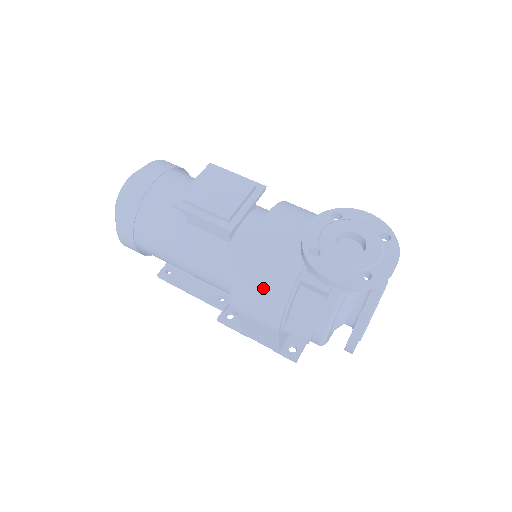
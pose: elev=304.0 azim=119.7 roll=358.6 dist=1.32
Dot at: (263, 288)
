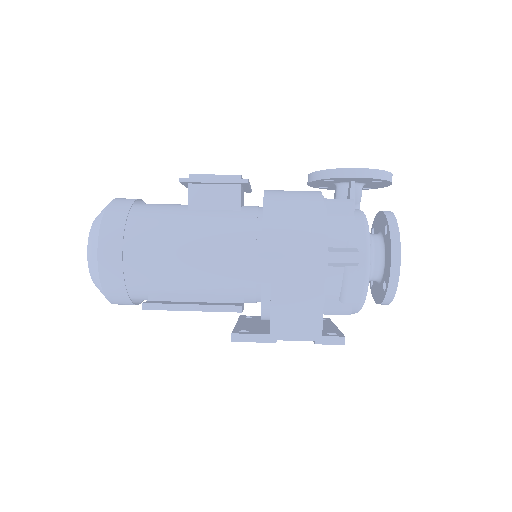
Dot at: (296, 213)
